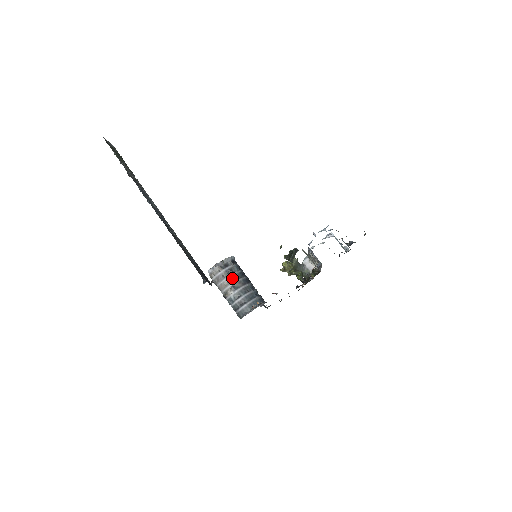
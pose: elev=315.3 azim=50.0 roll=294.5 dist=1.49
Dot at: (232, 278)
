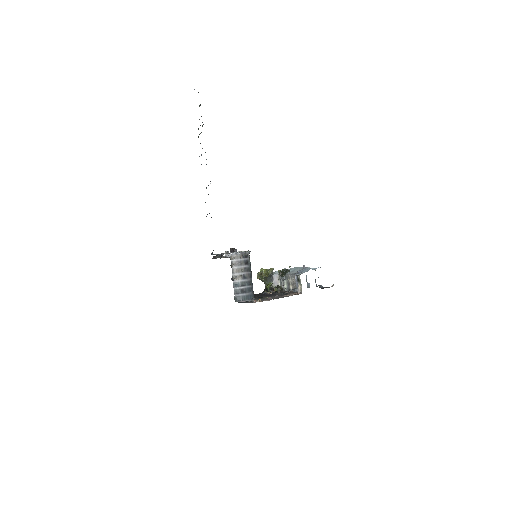
Dot at: (246, 268)
